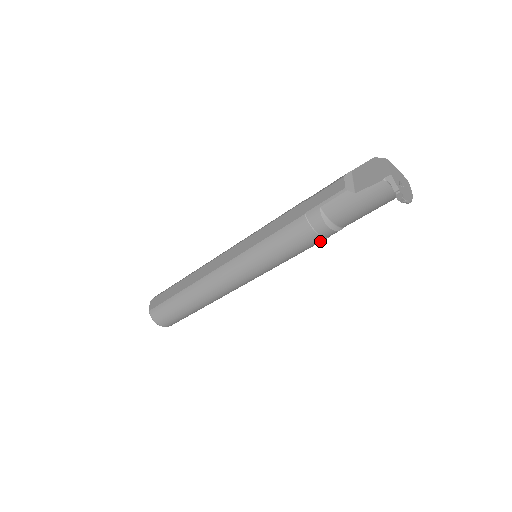
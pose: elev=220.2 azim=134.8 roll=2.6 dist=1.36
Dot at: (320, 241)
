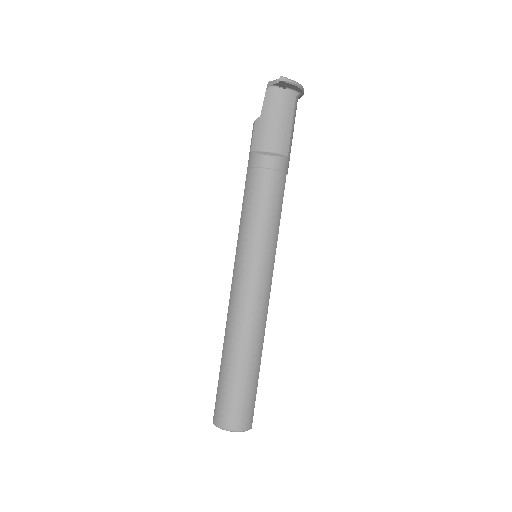
Dot at: (278, 179)
